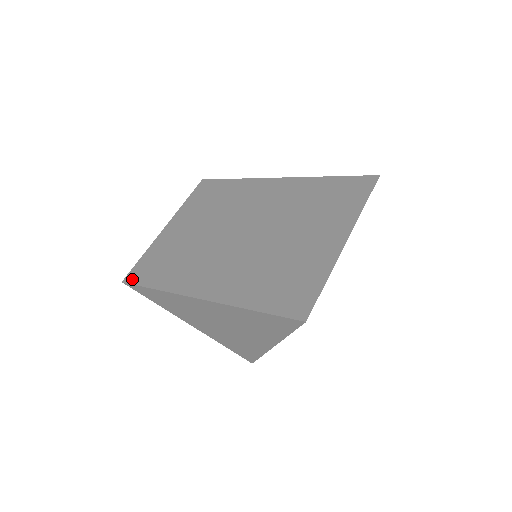
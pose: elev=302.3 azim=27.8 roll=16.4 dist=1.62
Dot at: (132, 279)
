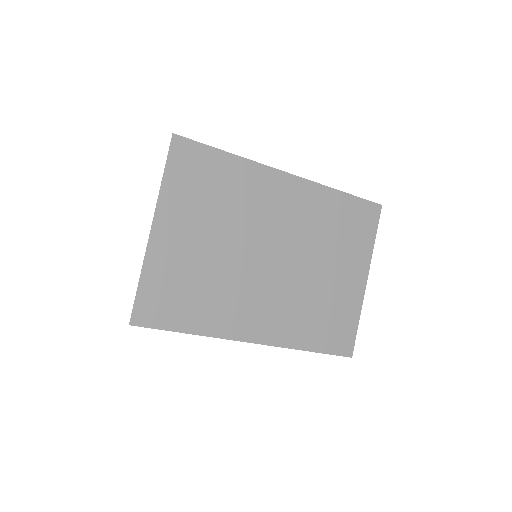
Dot at: (146, 321)
